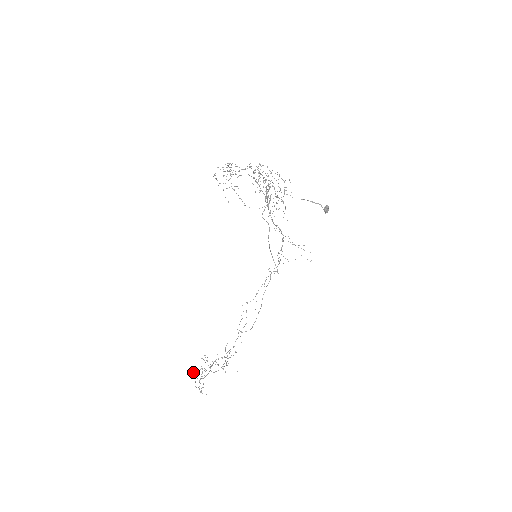
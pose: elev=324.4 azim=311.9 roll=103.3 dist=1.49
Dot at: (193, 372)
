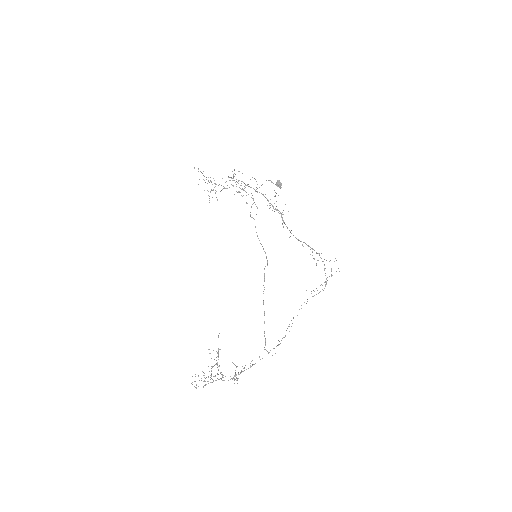
Dot at: occluded
